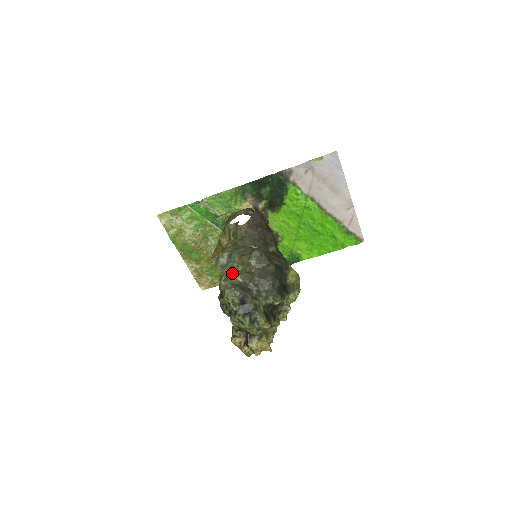
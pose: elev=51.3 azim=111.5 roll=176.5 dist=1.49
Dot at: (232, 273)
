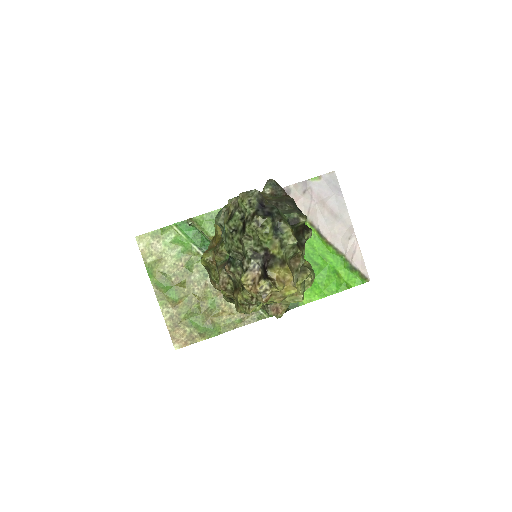
Dot at: occluded
